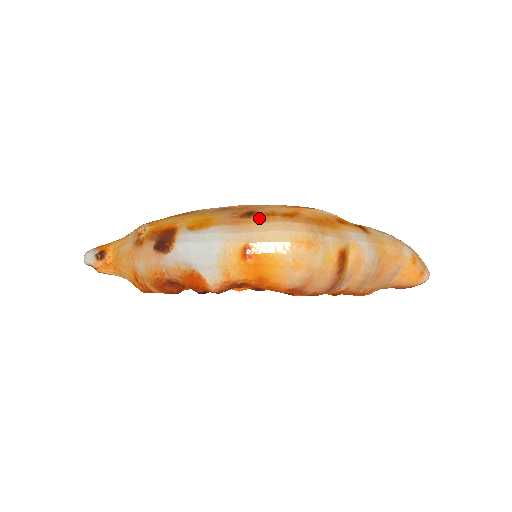
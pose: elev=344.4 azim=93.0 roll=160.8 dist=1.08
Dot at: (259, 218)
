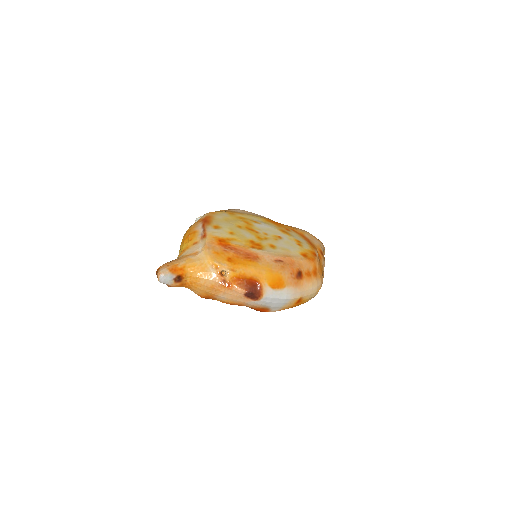
Dot at: (306, 279)
